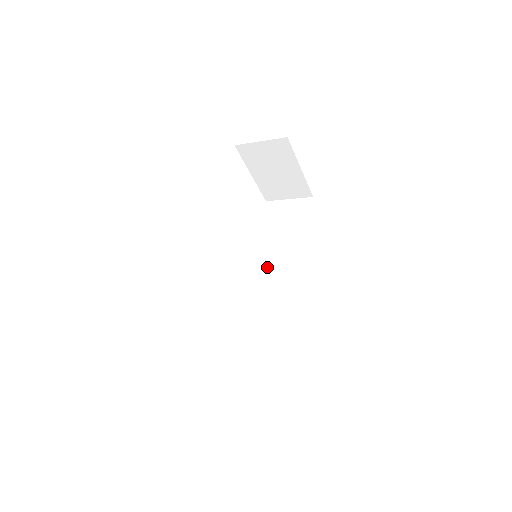
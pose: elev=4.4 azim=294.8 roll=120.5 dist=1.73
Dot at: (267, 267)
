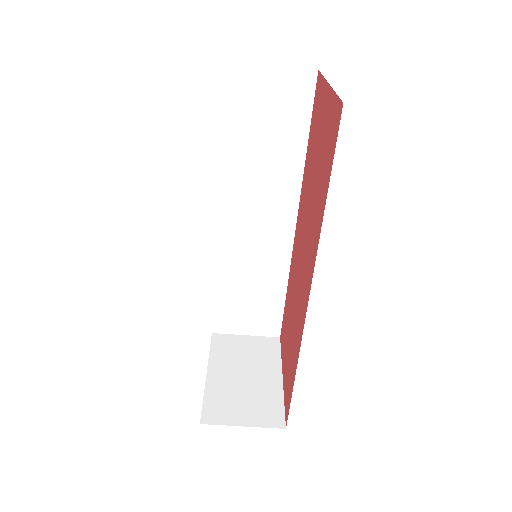
Dot at: occluded
